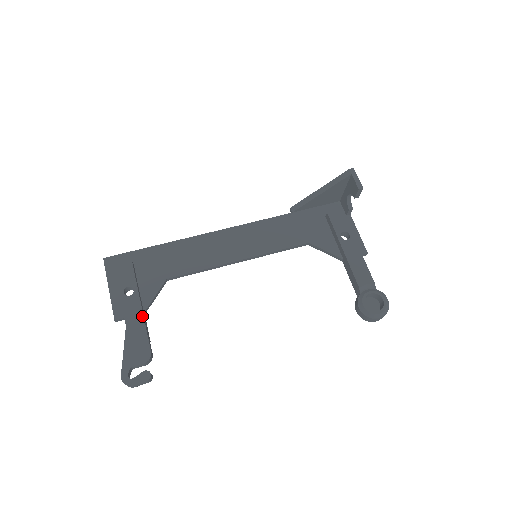
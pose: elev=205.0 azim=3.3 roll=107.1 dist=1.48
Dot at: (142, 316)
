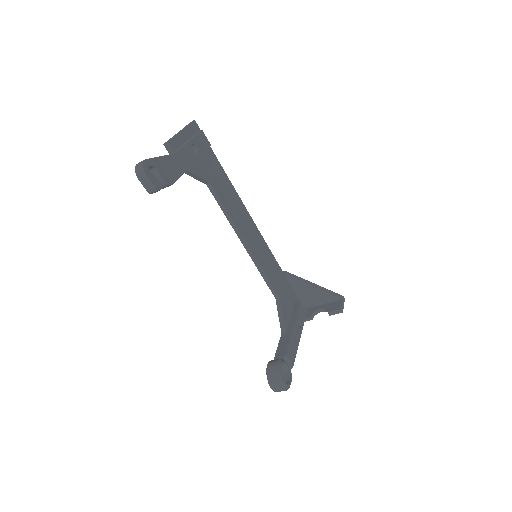
Dot at: (189, 166)
